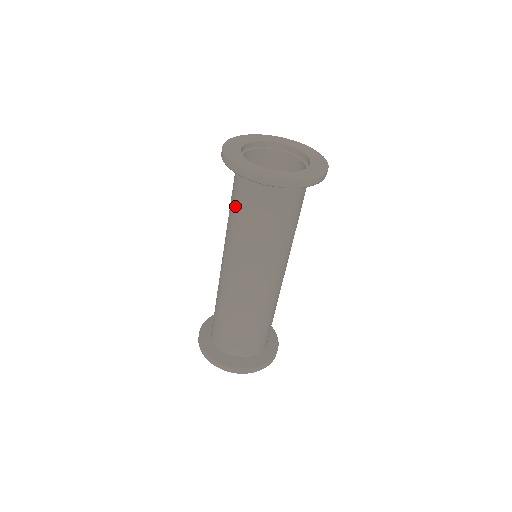
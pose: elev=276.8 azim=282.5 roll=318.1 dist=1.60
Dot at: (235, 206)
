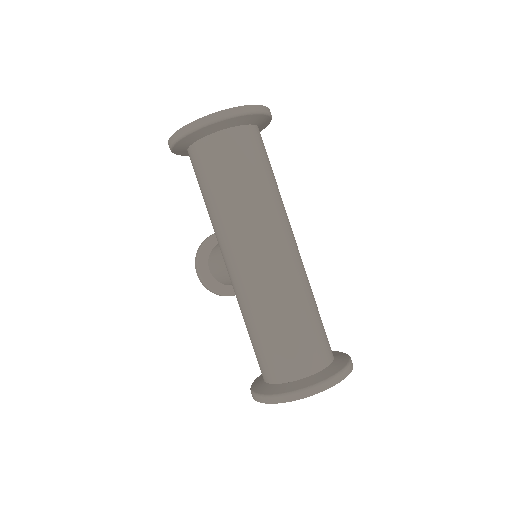
Dot at: (216, 179)
